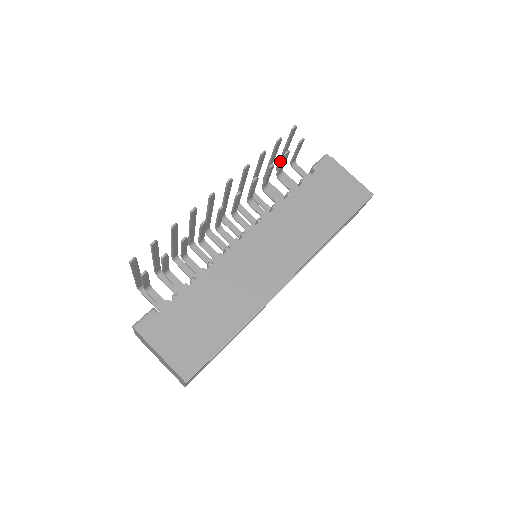
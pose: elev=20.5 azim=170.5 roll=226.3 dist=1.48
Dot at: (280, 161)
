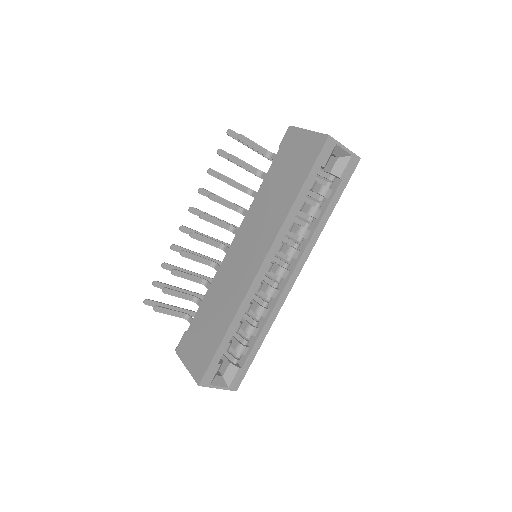
Dot at: (267, 158)
